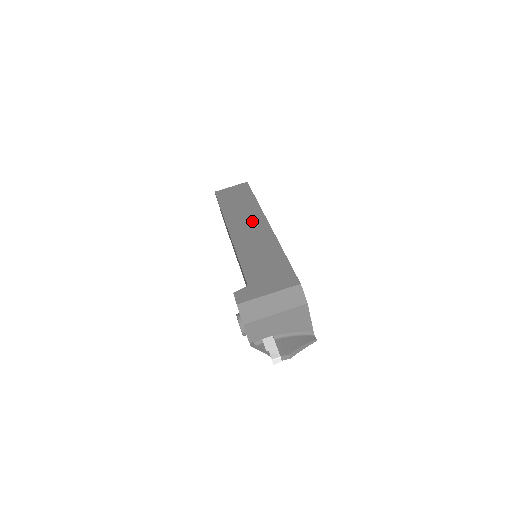
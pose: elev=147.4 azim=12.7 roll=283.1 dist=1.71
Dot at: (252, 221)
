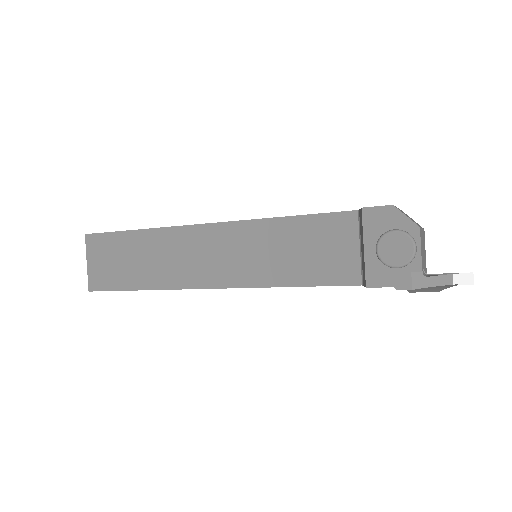
Dot at: occluded
